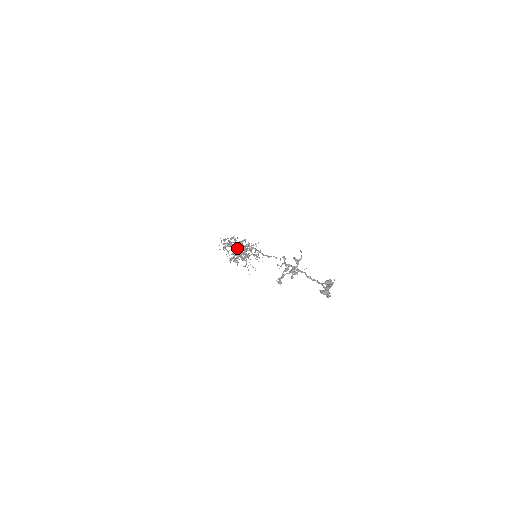
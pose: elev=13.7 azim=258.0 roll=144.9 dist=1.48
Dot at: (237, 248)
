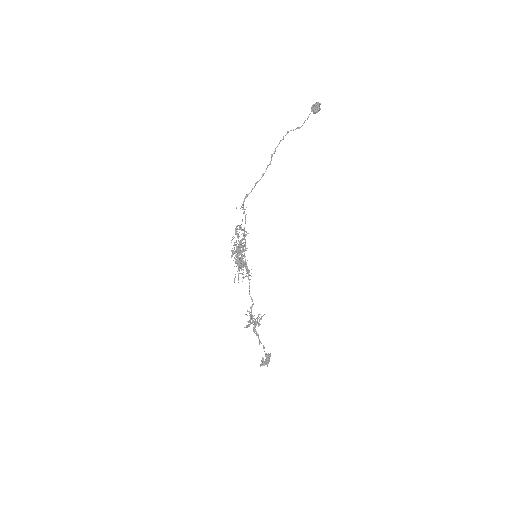
Dot at: occluded
